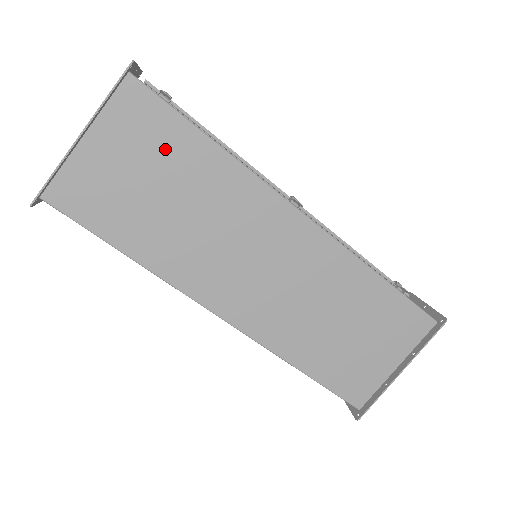
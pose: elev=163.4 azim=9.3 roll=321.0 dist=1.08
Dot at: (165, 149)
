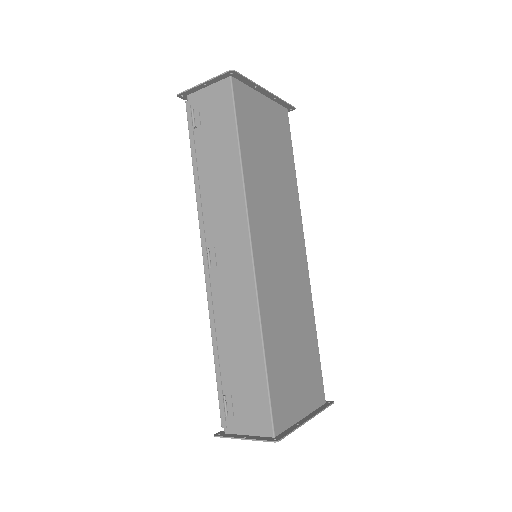
Dot at: (281, 146)
